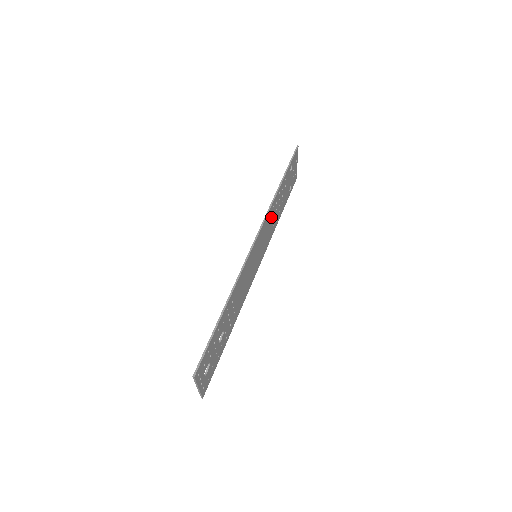
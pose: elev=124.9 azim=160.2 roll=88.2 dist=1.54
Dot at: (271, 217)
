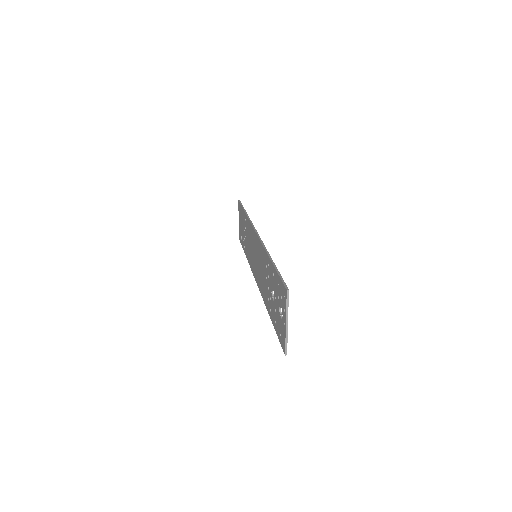
Dot at: occluded
